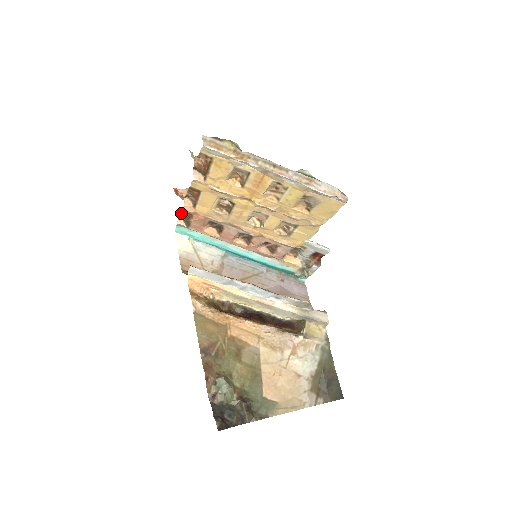
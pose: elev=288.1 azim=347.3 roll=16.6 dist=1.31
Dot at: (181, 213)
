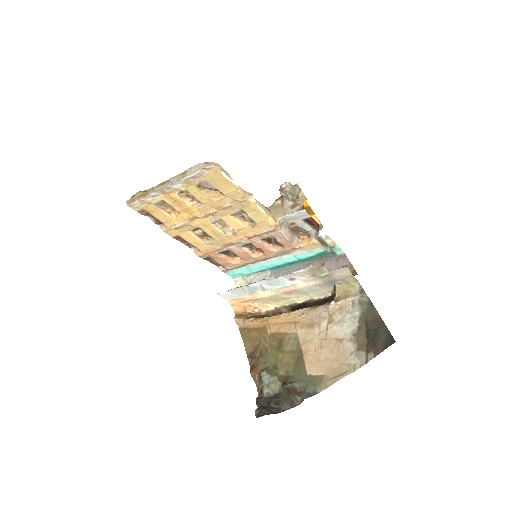
Dot at: (209, 261)
